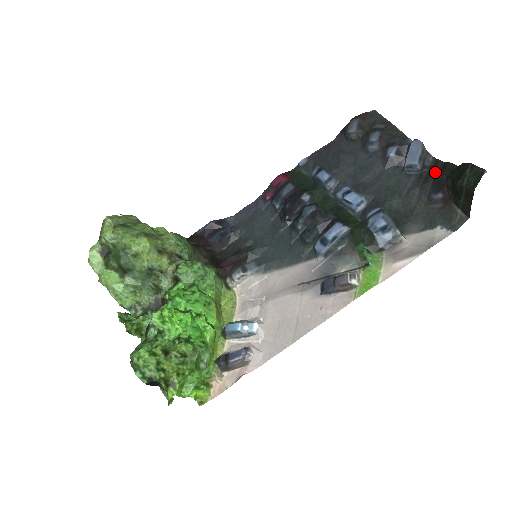
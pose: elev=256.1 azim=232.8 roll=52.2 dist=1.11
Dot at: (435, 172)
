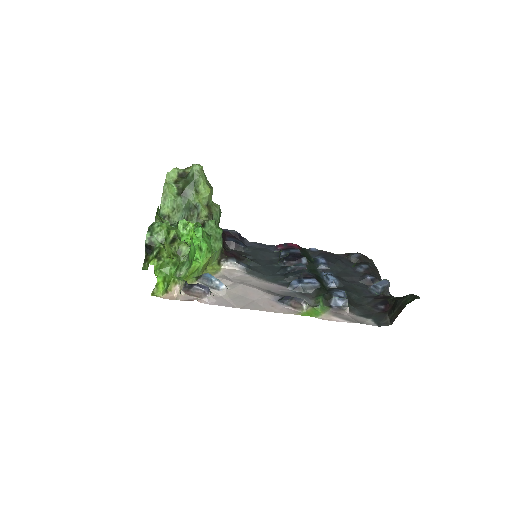
Dot at: (387, 298)
